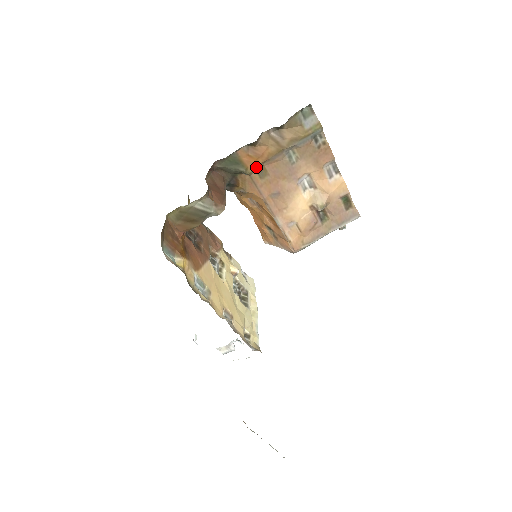
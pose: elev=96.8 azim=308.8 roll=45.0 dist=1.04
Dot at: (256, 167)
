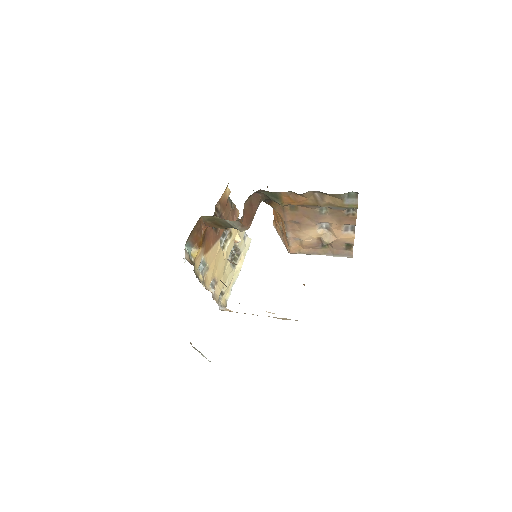
Dot at: (291, 204)
